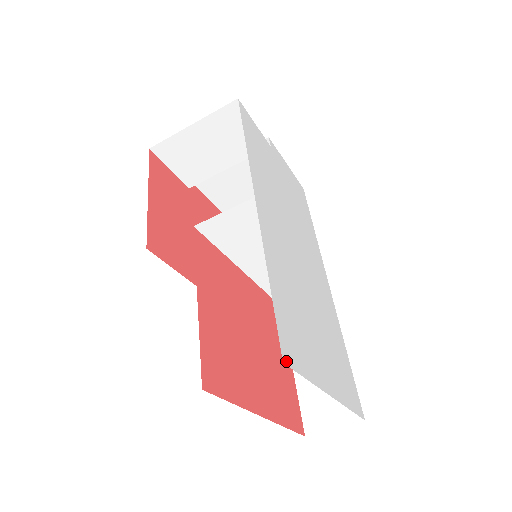
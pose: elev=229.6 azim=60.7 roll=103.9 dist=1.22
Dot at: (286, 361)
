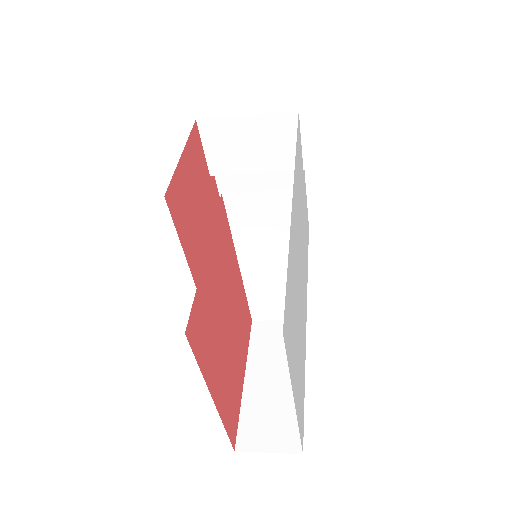
Dot at: (284, 335)
